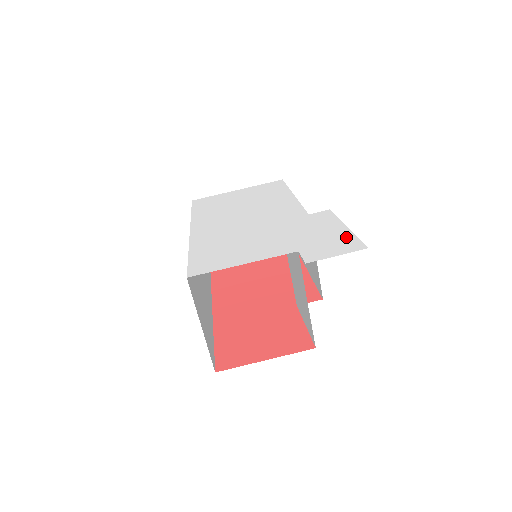
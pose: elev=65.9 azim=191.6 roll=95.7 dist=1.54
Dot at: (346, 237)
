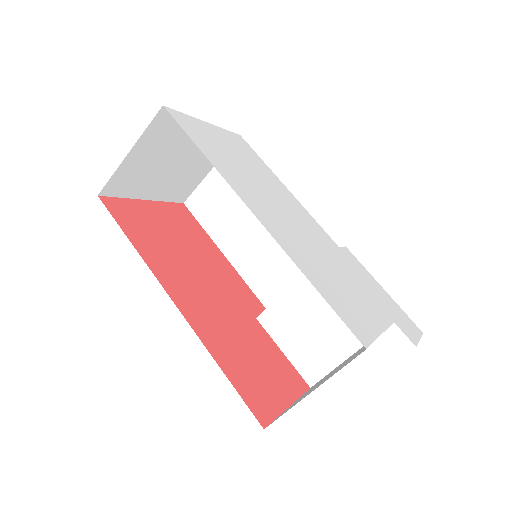
Dot at: (399, 309)
